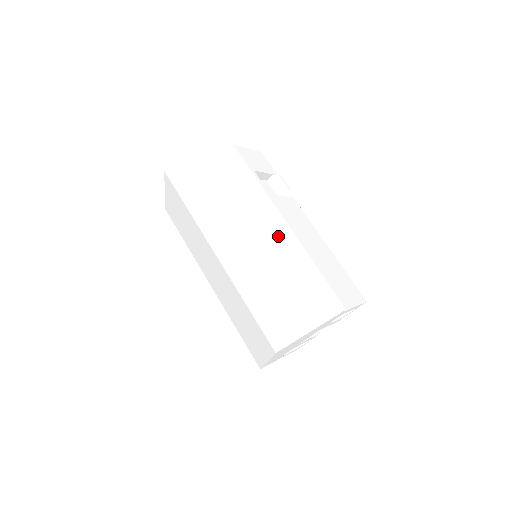
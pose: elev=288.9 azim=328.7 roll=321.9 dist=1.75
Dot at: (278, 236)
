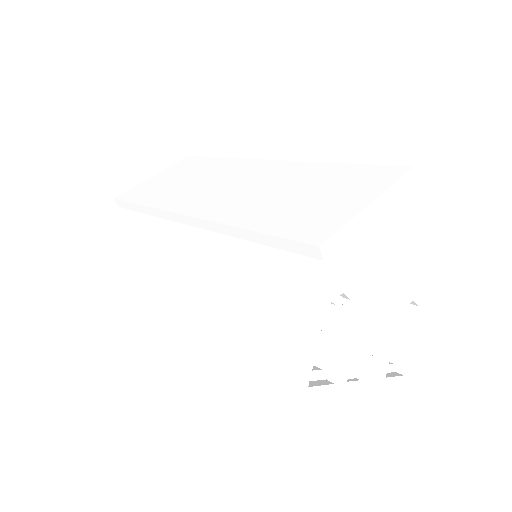
Dot at: occluded
